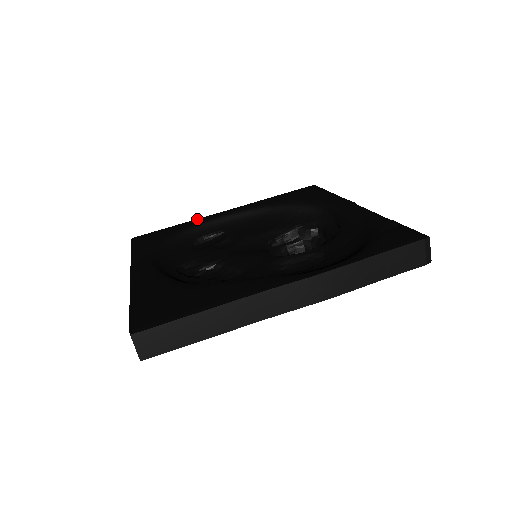
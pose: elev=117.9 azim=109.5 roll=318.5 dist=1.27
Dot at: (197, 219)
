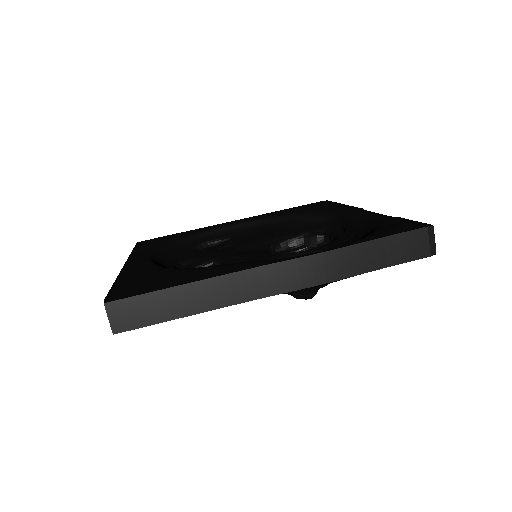
Dot at: (204, 227)
